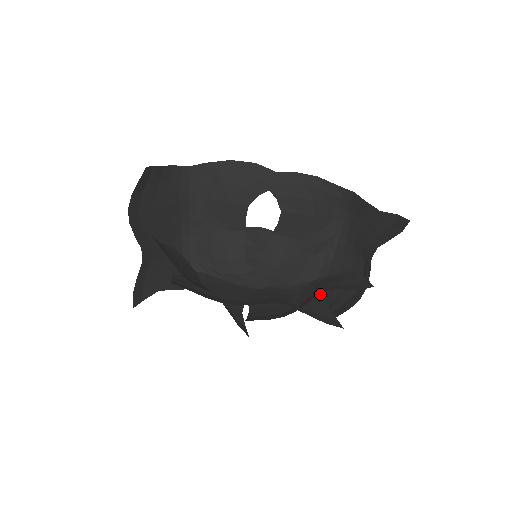
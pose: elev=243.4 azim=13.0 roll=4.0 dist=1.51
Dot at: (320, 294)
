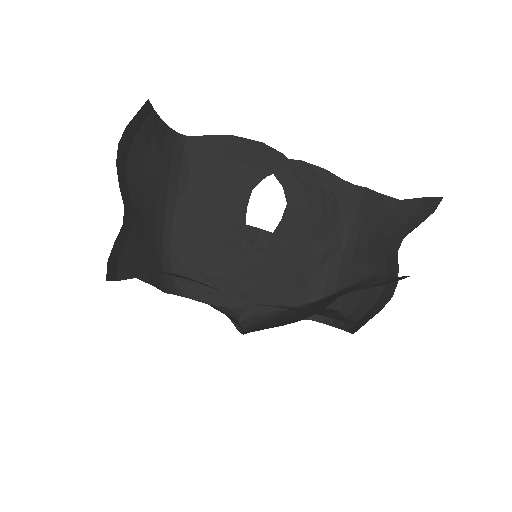
Dot at: (330, 311)
